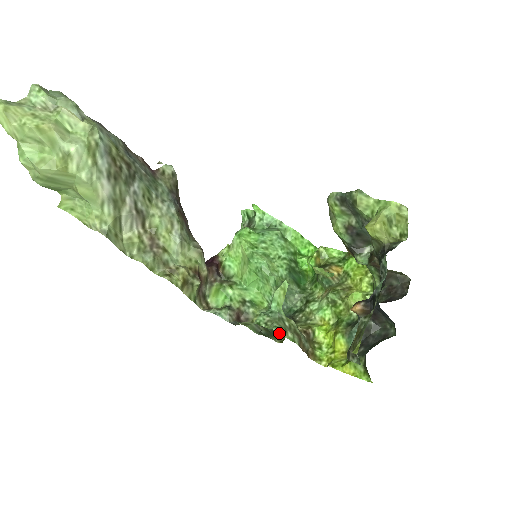
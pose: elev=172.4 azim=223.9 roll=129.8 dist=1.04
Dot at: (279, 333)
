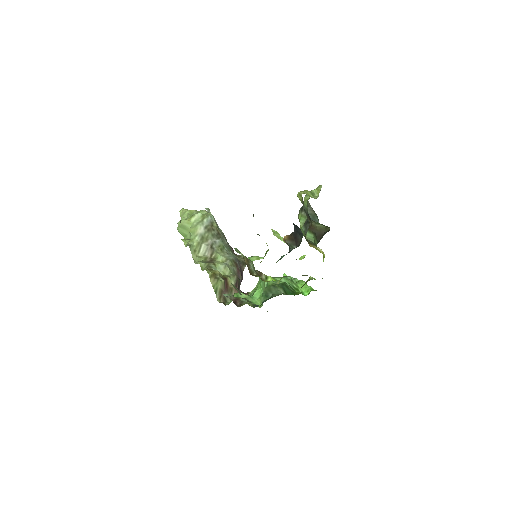
Dot at: occluded
